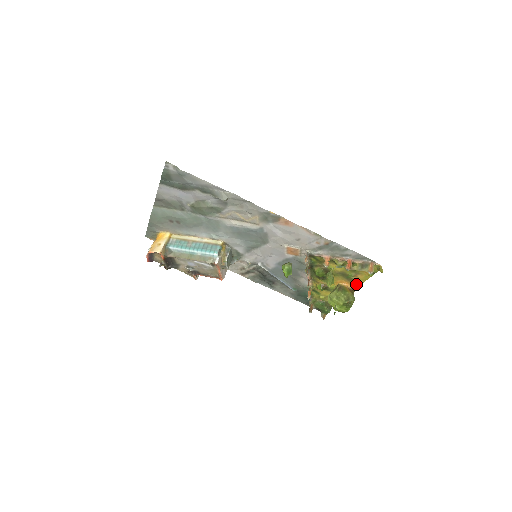
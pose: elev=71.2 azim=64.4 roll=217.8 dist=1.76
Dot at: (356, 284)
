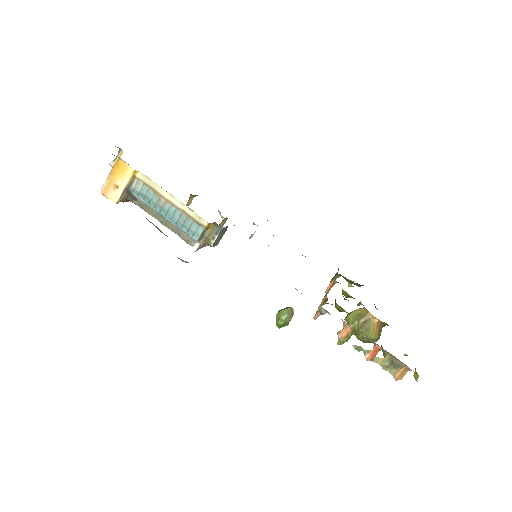
Dot at: occluded
